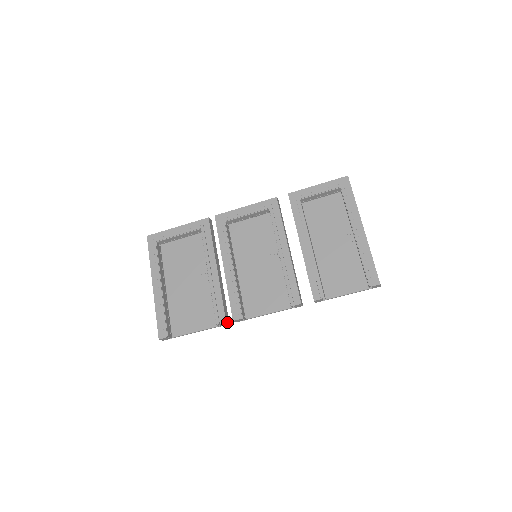
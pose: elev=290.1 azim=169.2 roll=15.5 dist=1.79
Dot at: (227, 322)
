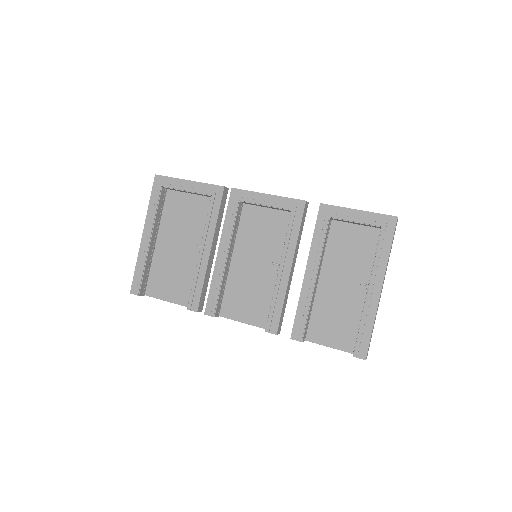
Dot at: (199, 311)
